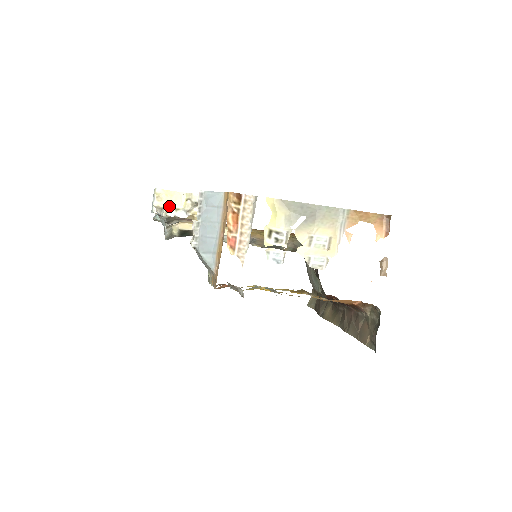
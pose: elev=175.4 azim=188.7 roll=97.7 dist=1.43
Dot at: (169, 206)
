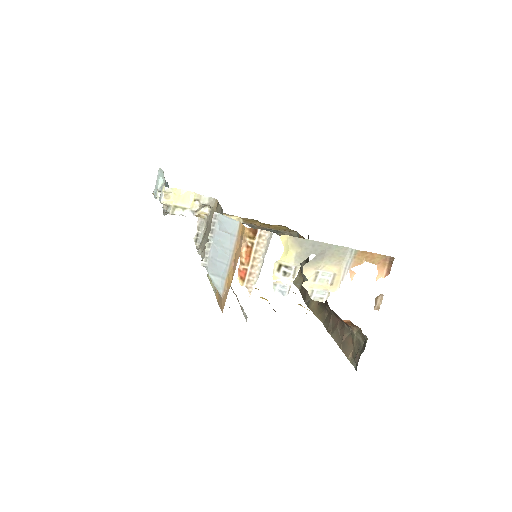
Dot at: (176, 205)
